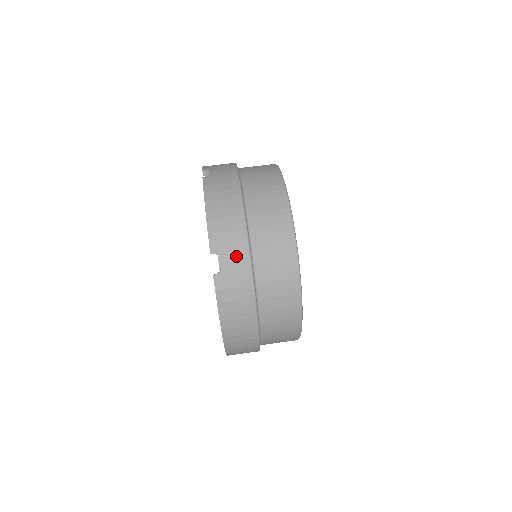
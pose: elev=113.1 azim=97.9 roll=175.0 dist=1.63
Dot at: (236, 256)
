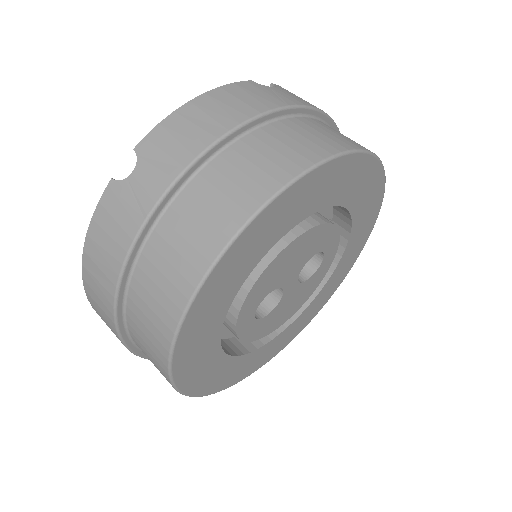
Dot at: (152, 177)
